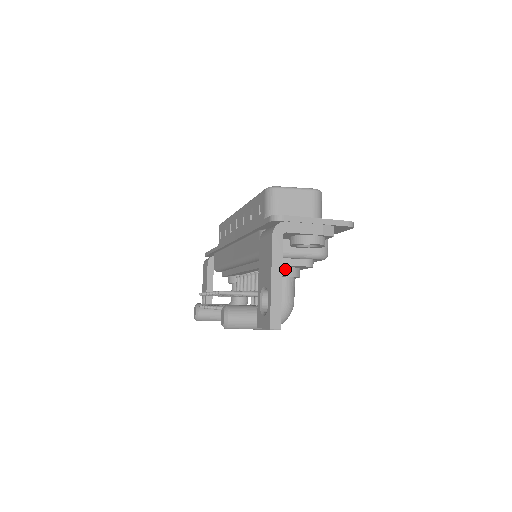
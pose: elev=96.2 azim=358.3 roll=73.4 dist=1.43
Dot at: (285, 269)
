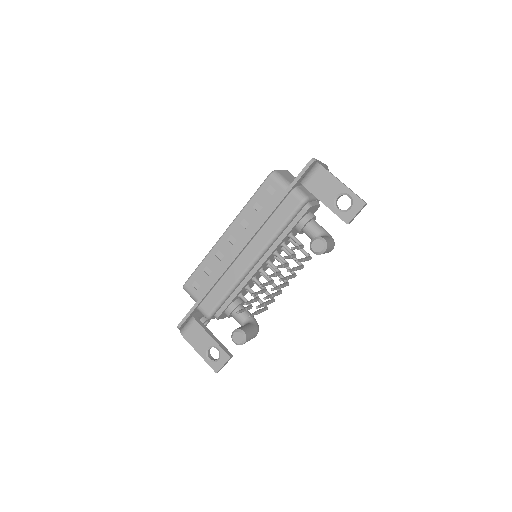
Dot at: (311, 213)
